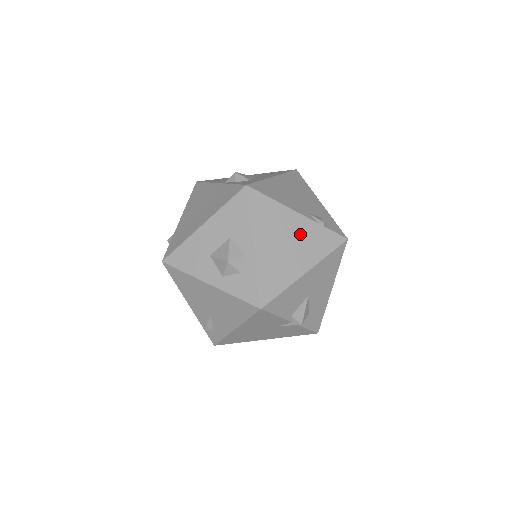
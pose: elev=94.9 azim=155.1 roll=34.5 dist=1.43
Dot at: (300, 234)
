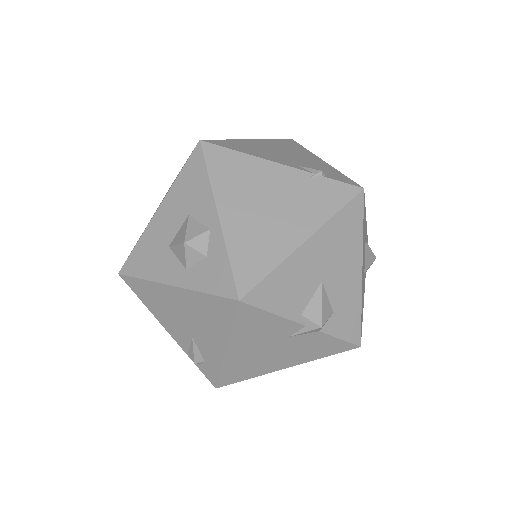
Dot at: (288, 191)
